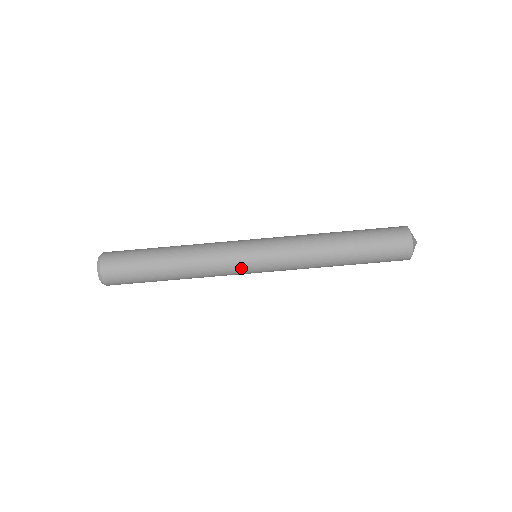
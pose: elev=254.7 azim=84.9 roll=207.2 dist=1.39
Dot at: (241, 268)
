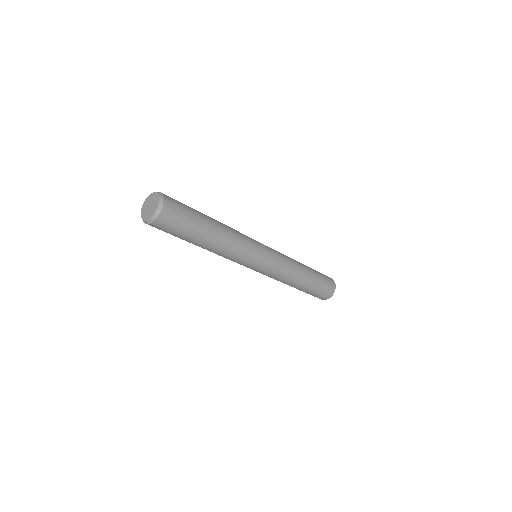
Dot at: occluded
